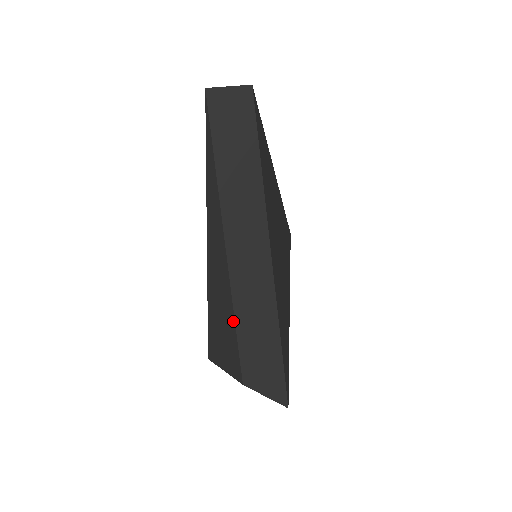
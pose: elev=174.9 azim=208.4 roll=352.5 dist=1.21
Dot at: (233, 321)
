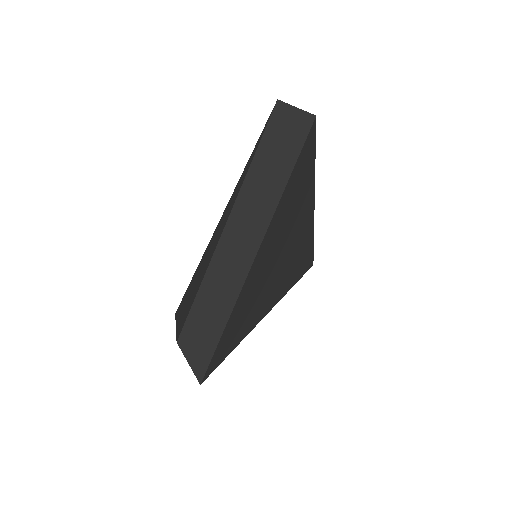
Dot at: (198, 289)
